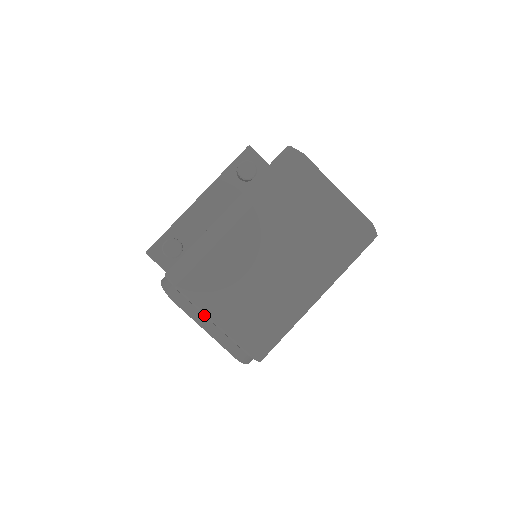
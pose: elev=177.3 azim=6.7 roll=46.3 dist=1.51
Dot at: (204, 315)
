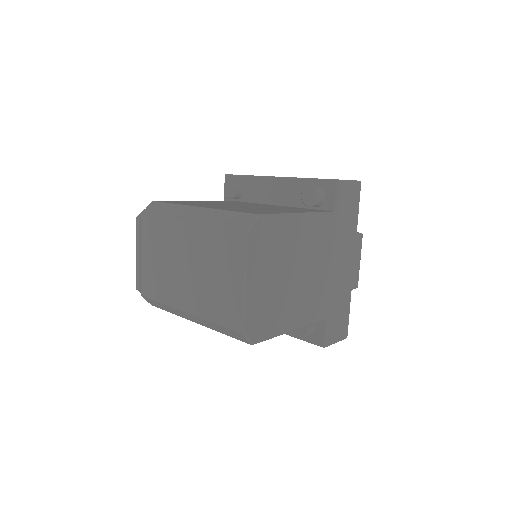
Dot at: (140, 246)
